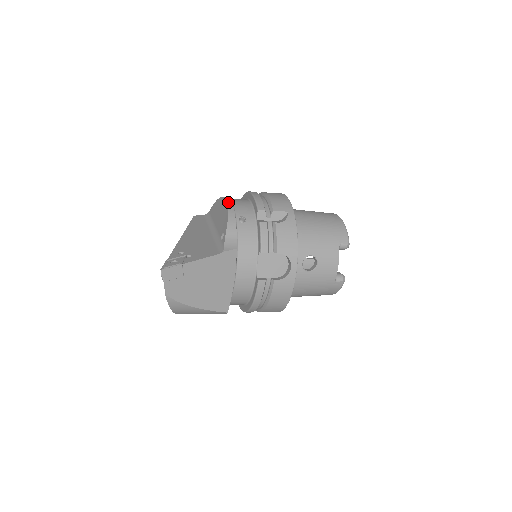
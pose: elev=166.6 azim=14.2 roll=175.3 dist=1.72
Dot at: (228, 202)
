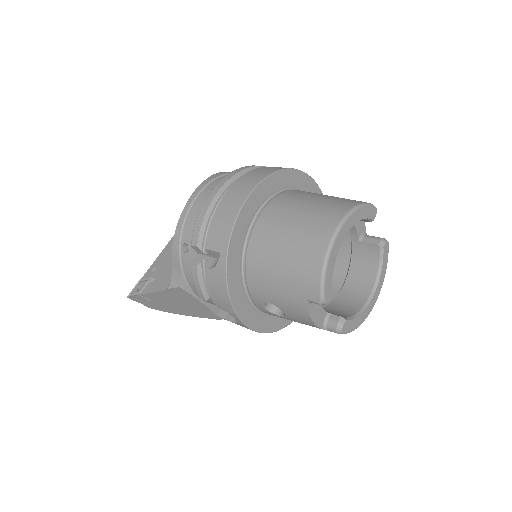
Dot at: (181, 215)
